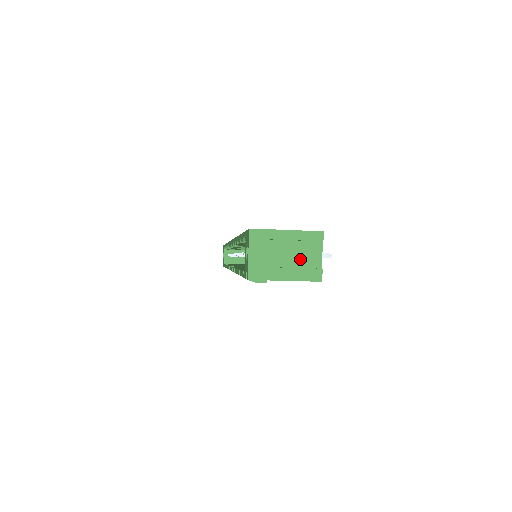
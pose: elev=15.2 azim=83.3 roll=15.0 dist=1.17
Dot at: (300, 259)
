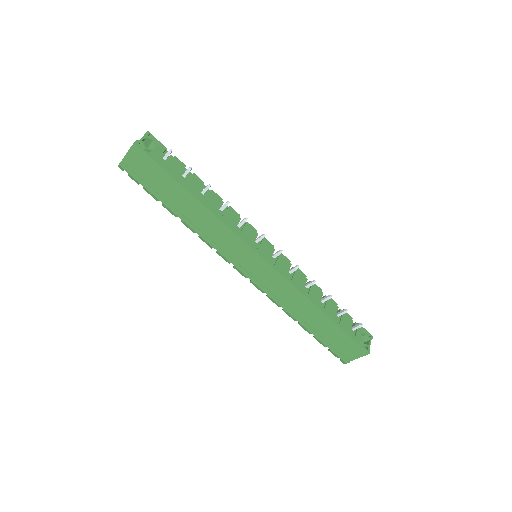
Dot at: occluded
